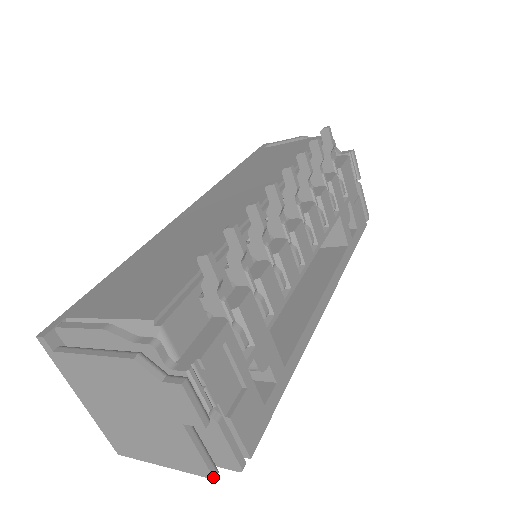
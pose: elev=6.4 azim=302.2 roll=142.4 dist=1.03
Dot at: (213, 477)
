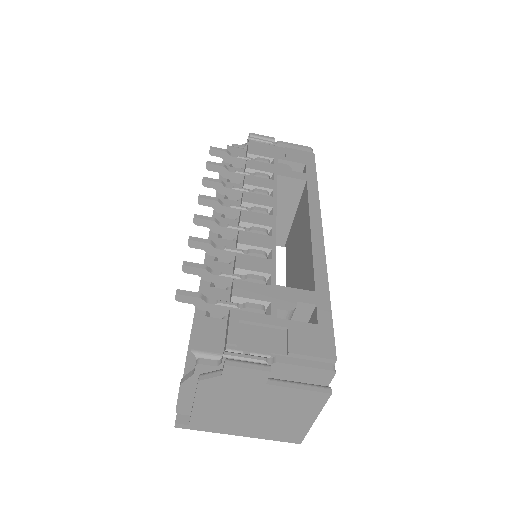
Dot at: (328, 393)
